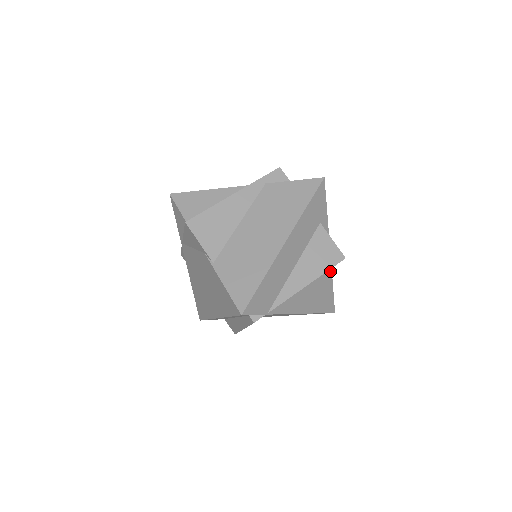
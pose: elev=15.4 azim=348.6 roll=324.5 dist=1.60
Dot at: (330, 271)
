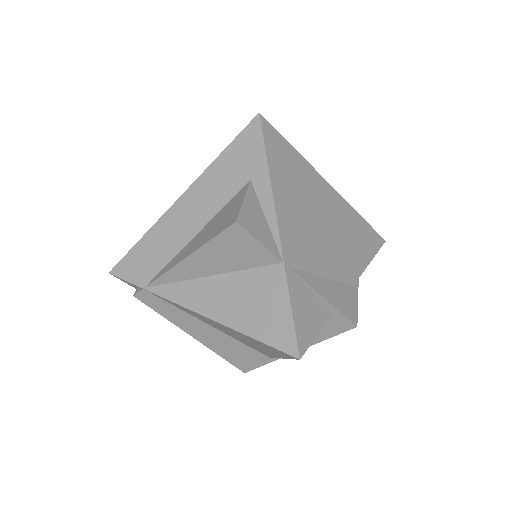
Dot at: (281, 268)
